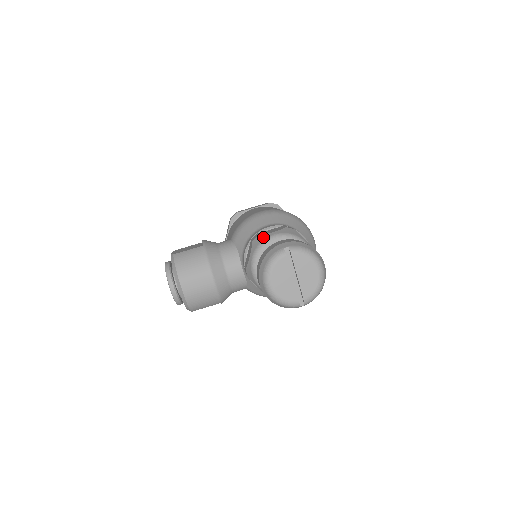
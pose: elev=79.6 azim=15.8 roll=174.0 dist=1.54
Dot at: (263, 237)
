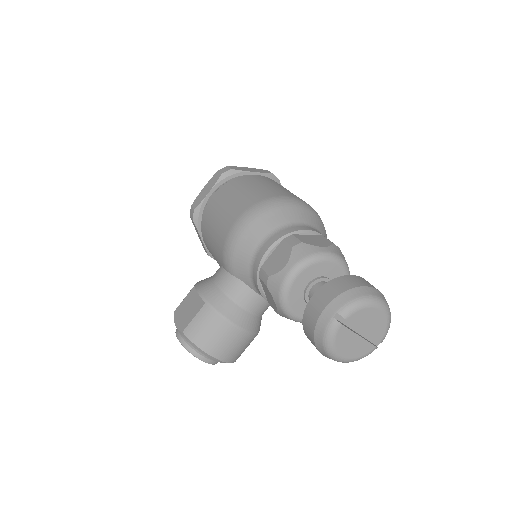
Dot at: (278, 279)
